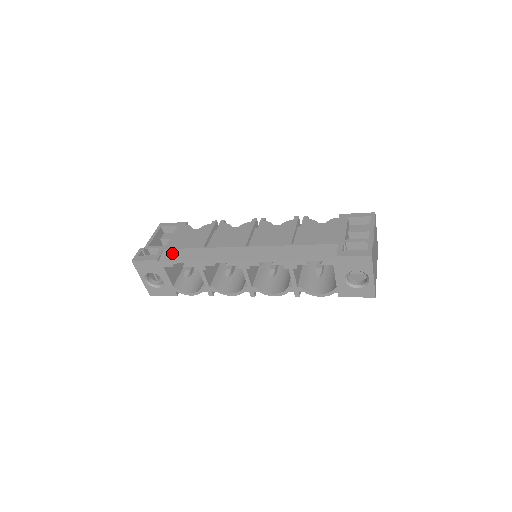
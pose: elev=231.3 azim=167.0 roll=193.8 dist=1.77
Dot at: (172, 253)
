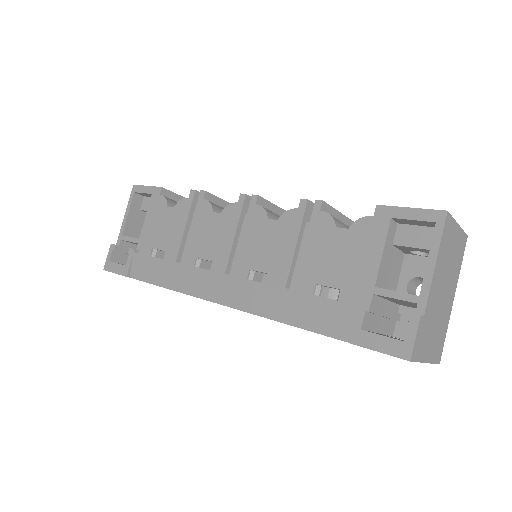
Dot at: (141, 265)
